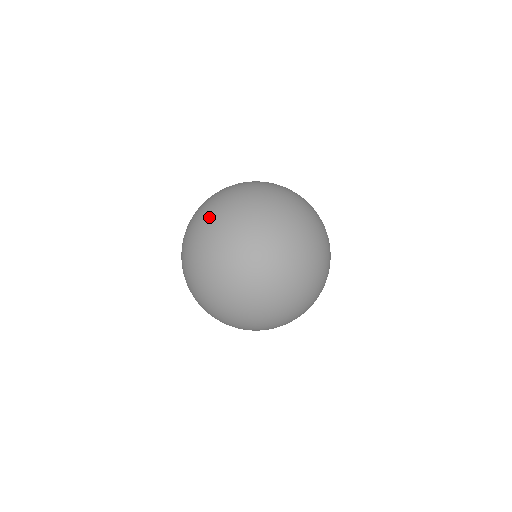
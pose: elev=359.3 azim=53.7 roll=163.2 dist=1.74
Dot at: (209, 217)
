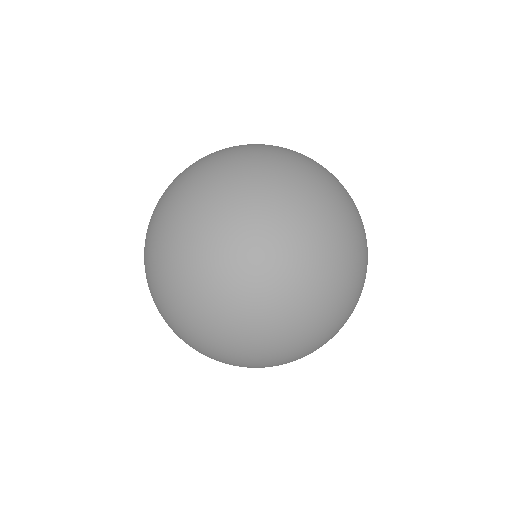
Dot at: (151, 218)
